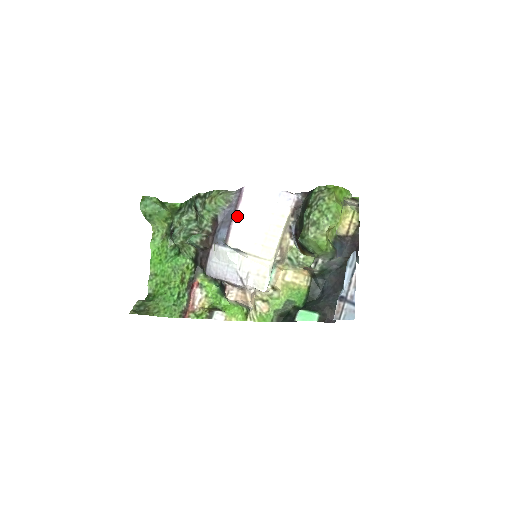
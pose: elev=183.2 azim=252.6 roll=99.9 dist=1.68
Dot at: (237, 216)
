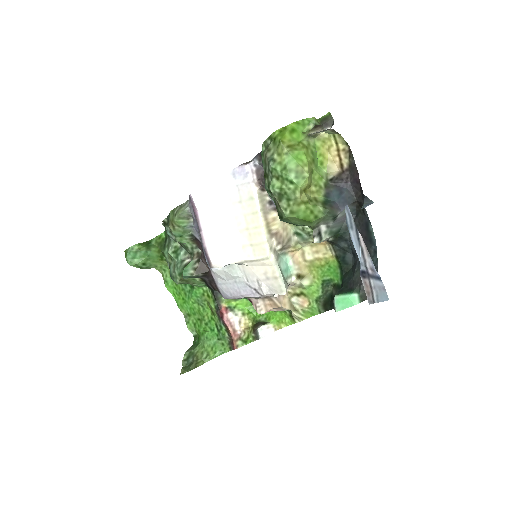
Dot at: (203, 231)
